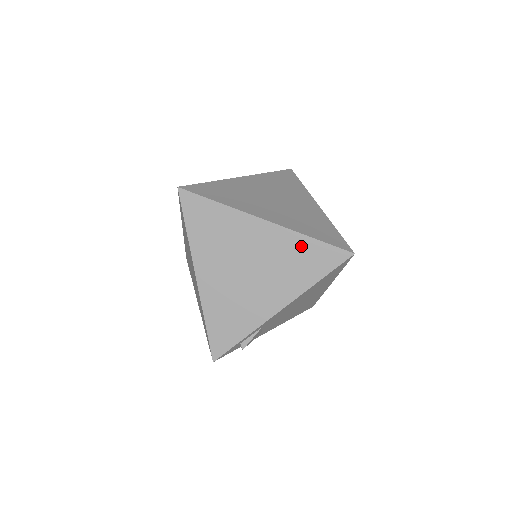
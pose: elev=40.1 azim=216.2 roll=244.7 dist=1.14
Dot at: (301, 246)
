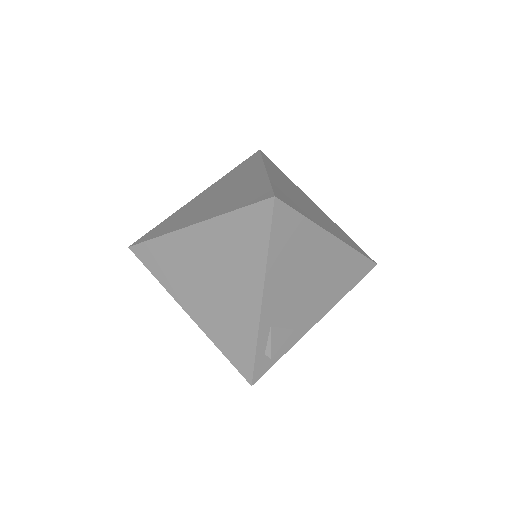
Dot at: (230, 226)
